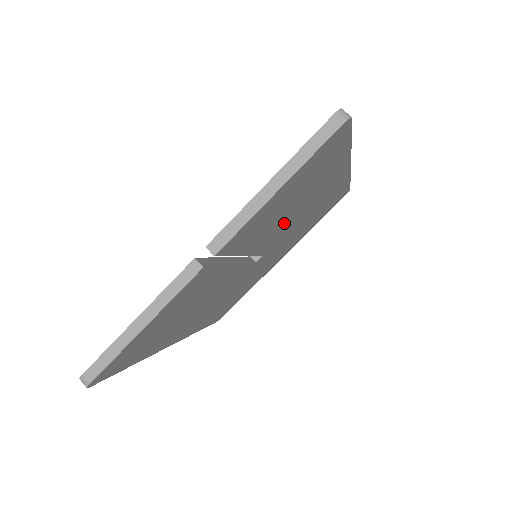
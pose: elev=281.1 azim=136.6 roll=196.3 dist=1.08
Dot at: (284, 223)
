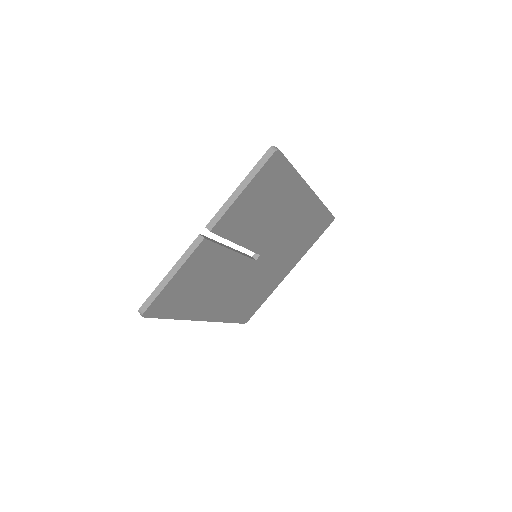
Dot at: (267, 227)
